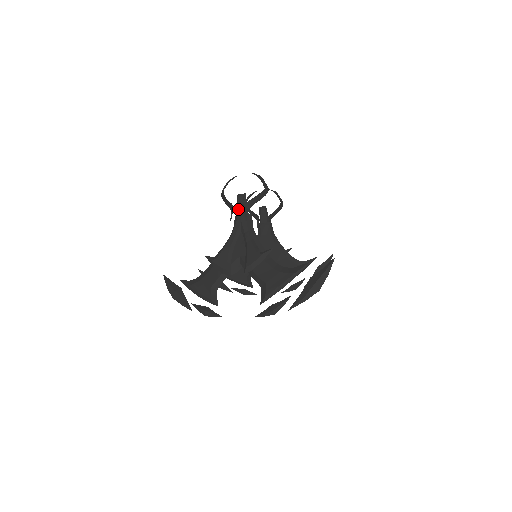
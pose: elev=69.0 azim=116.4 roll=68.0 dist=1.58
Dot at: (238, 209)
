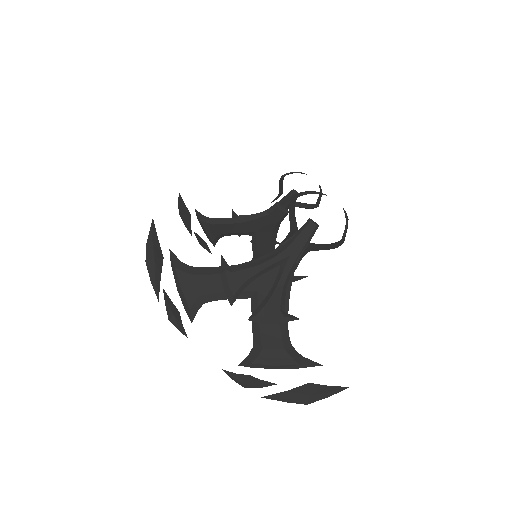
Dot at: (298, 237)
